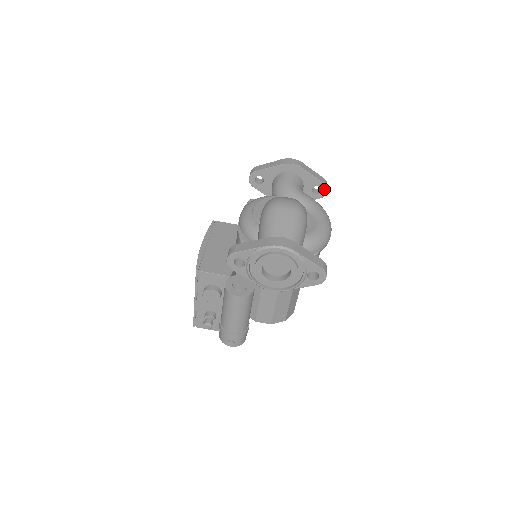
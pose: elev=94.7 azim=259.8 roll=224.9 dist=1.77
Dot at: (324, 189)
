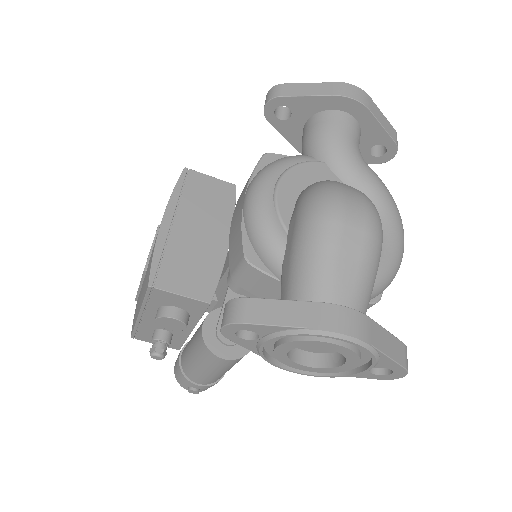
Dot at: (392, 151)
